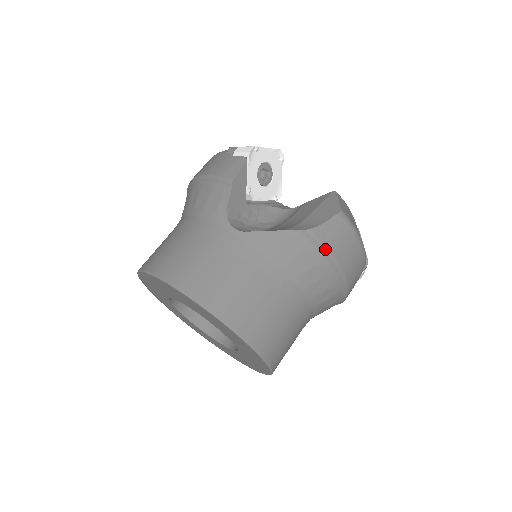
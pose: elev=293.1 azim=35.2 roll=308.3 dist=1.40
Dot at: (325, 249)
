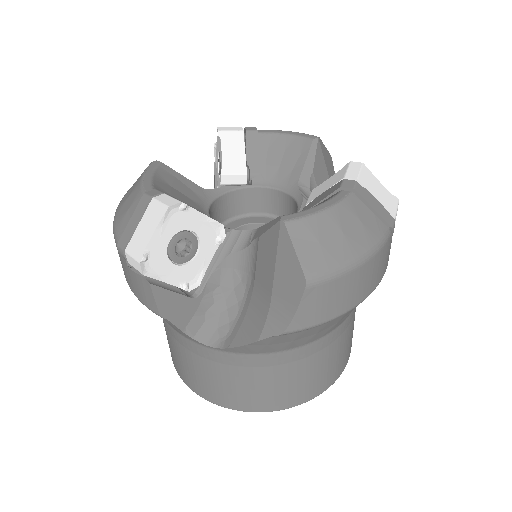
Dot at: (319, 325)
